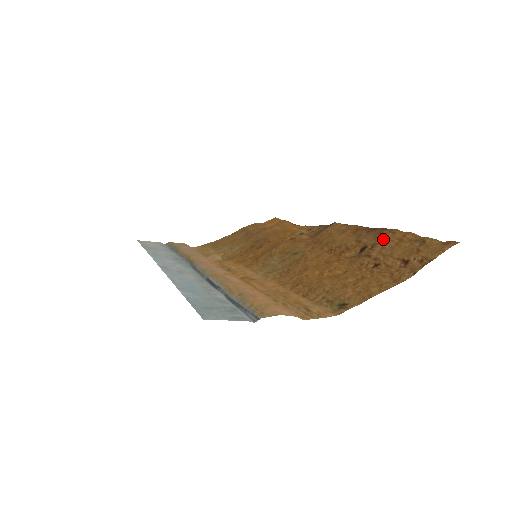
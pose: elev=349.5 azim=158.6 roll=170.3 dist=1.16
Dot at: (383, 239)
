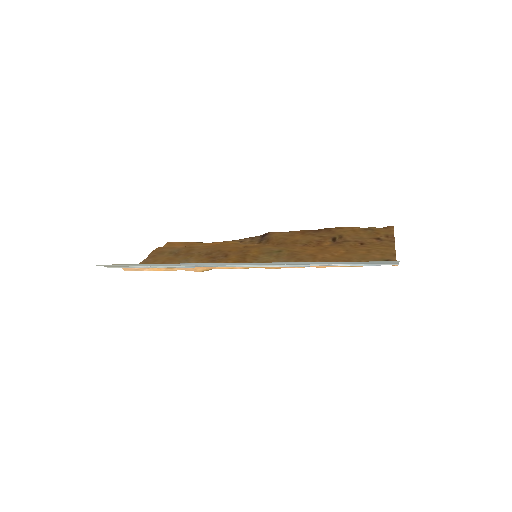
Dot at: (341, 232)
